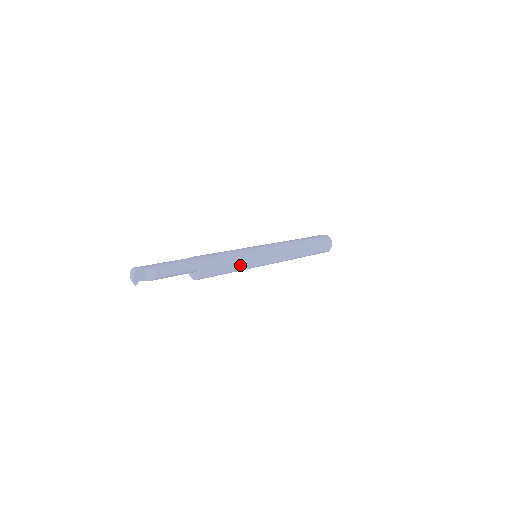
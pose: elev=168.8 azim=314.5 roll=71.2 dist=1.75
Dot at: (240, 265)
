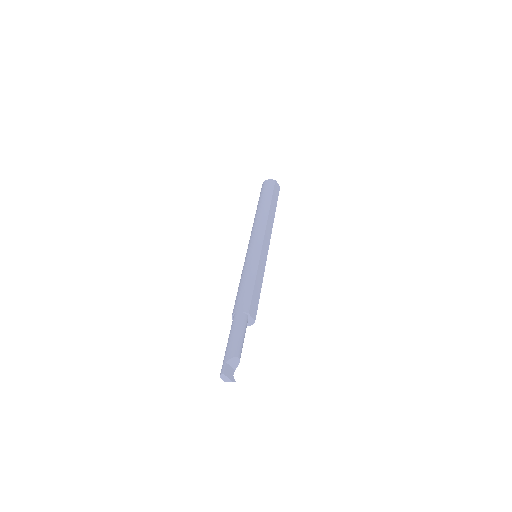
Dot at: (260, 276)
